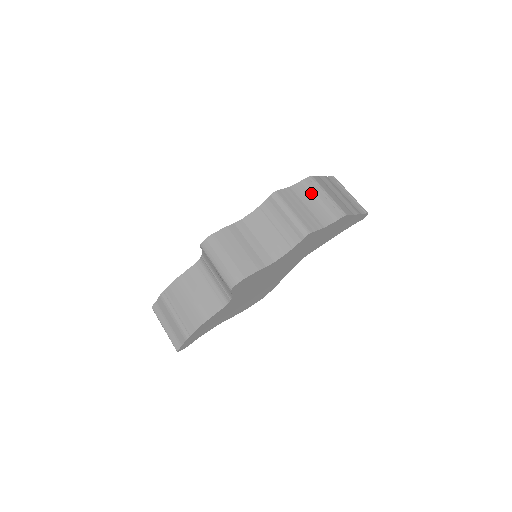
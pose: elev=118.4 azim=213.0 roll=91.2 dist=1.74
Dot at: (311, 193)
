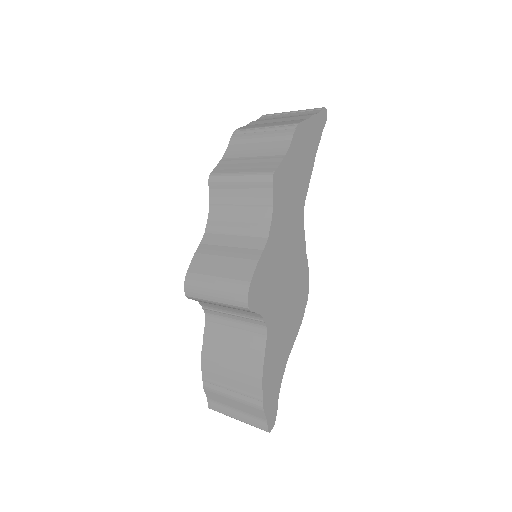
Dot at: (247, 143)
